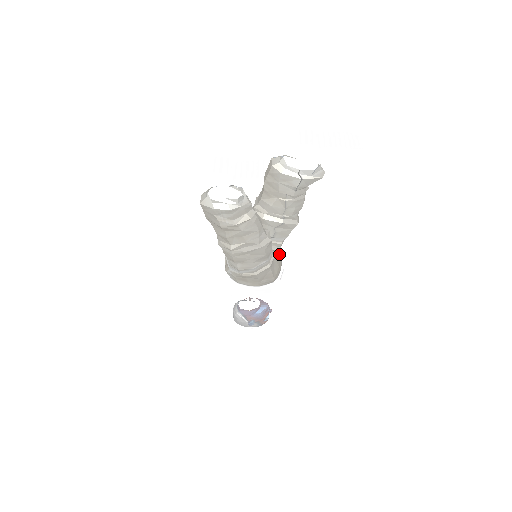
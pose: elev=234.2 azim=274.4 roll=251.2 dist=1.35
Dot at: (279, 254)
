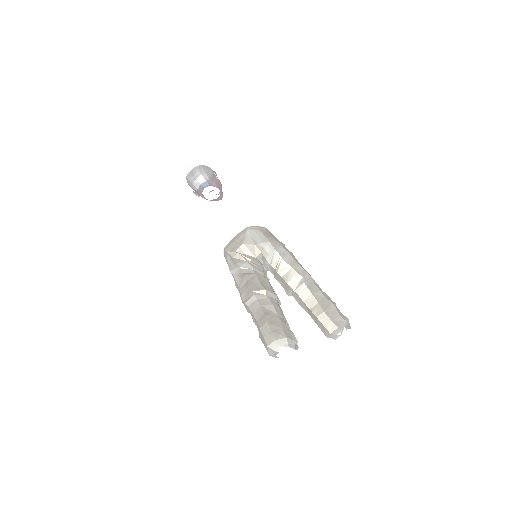
Dot at: occluded
